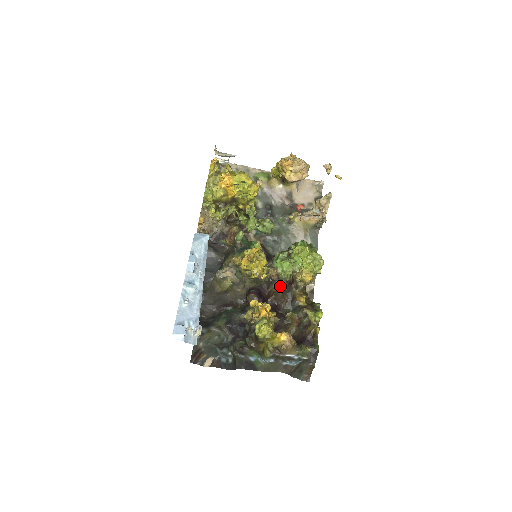
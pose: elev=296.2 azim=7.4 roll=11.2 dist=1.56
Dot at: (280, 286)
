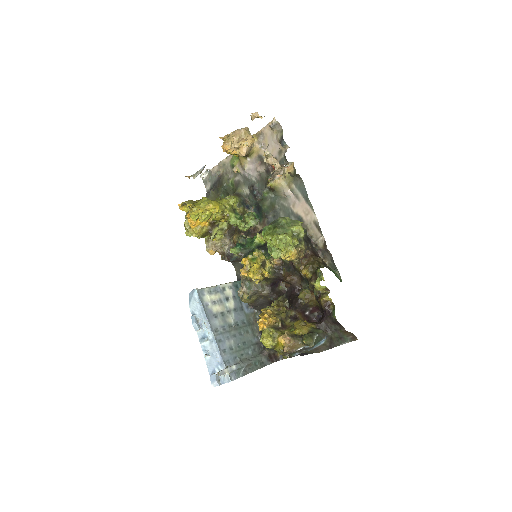
Dot at: (287, 269)
